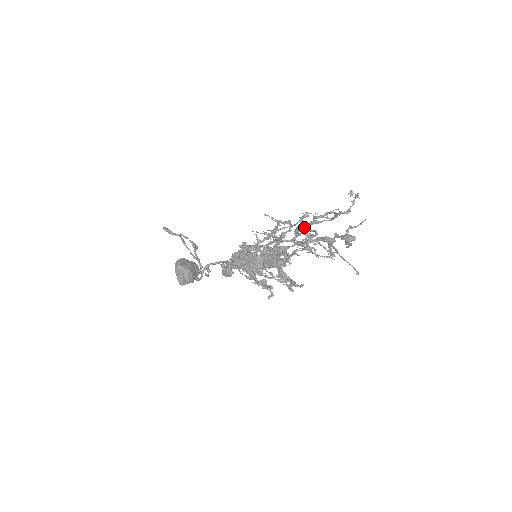
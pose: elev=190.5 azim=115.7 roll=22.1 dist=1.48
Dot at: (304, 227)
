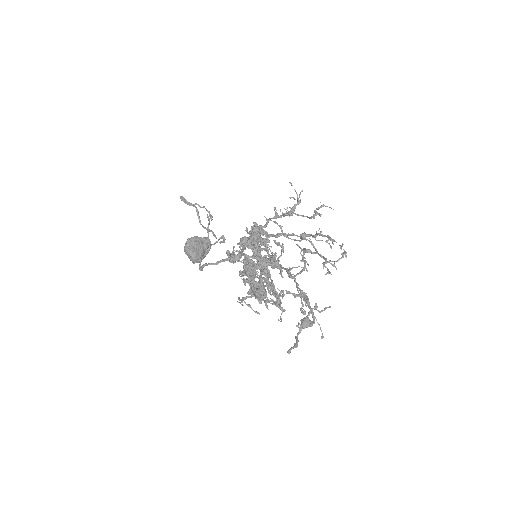
Dot at: (308, 236)
